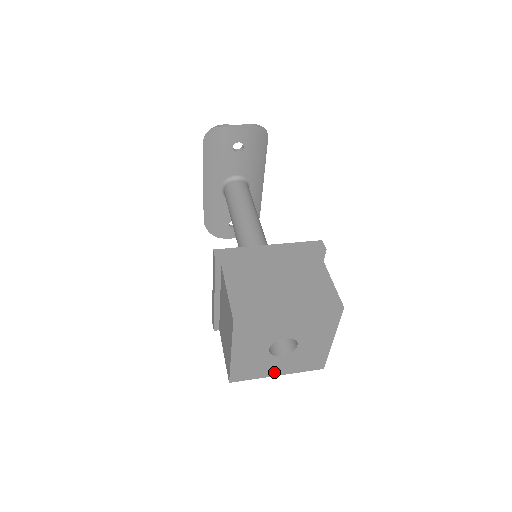
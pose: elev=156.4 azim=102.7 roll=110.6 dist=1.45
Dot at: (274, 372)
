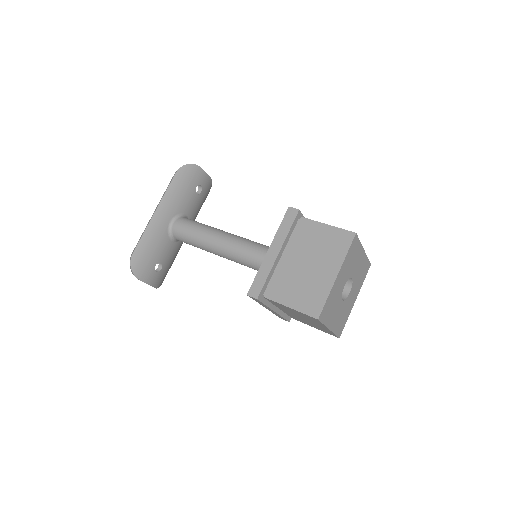
Dot at: (331, 323)
